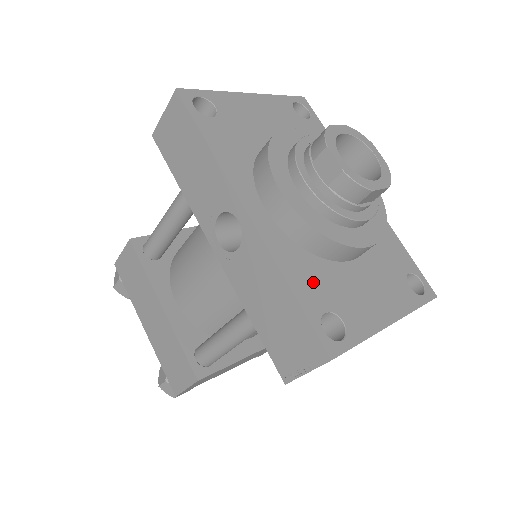
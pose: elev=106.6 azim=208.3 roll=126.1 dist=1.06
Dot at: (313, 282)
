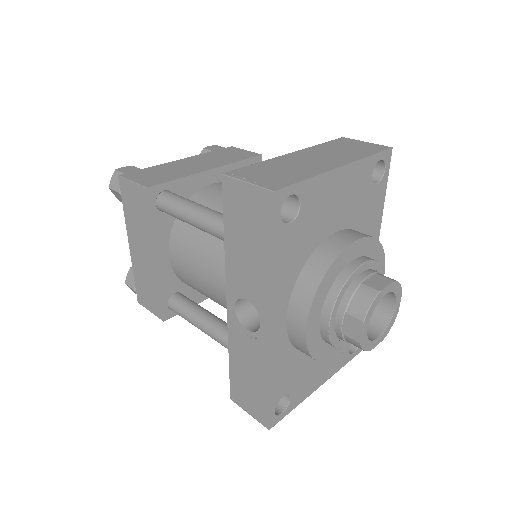
Dot at: (287, 376)
